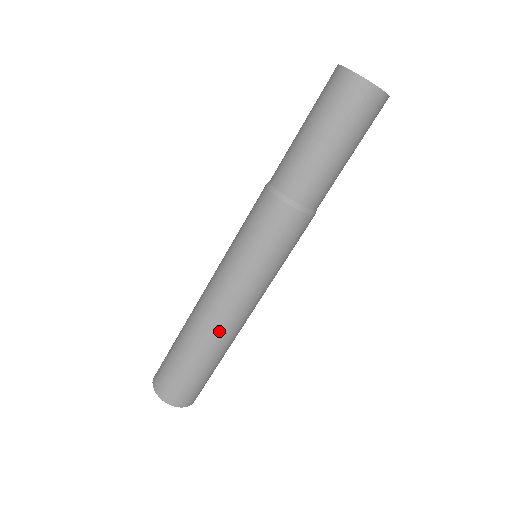
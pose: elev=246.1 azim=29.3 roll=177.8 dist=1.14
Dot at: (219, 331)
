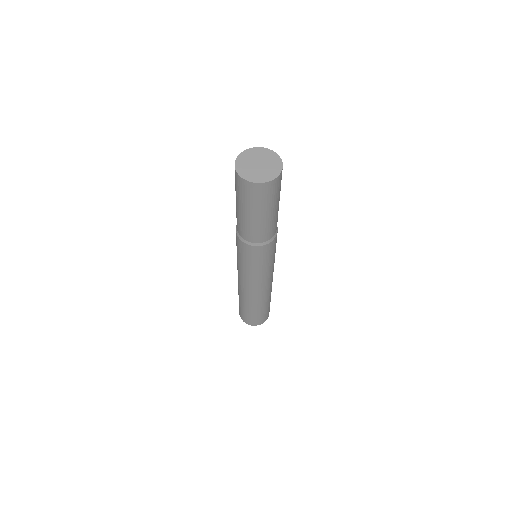
Dot at: (255, 298)
